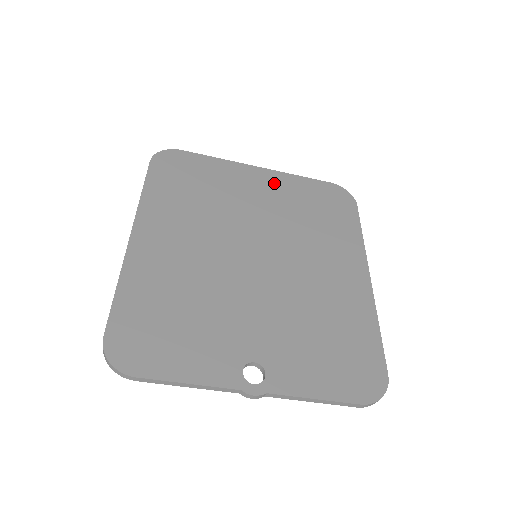
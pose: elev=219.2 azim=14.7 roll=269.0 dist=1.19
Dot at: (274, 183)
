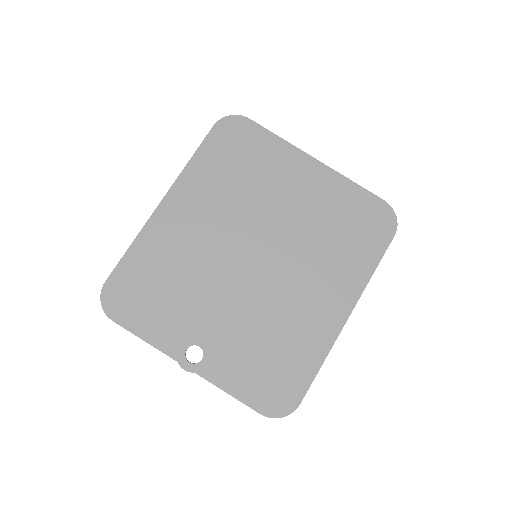
Dot at: (321, 184)
